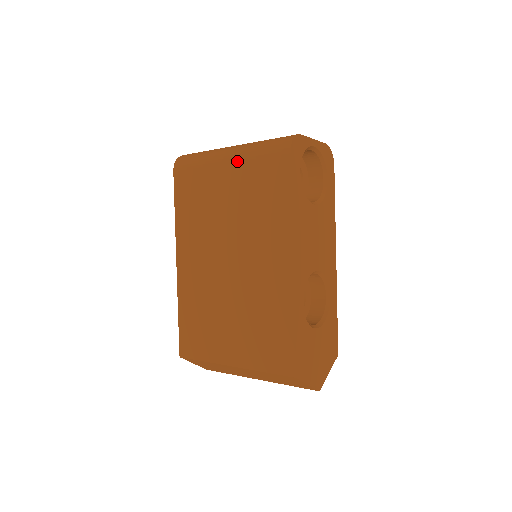
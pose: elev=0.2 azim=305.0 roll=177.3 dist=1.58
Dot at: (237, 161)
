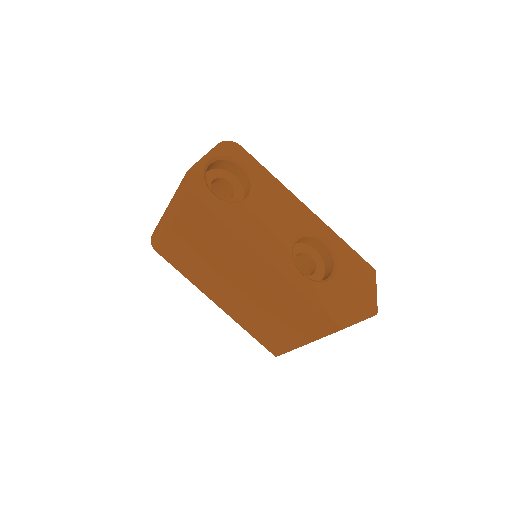
Dot at: (175, 221)
